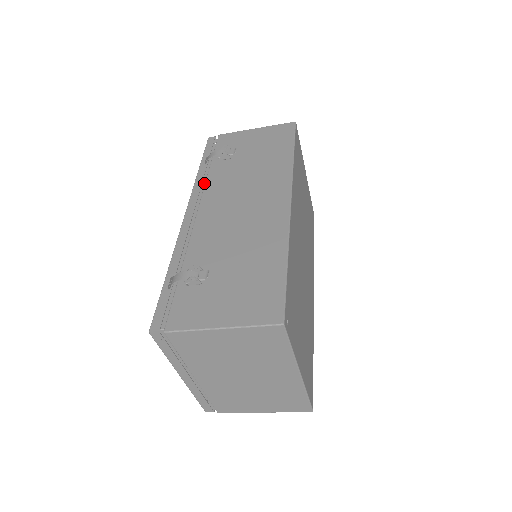
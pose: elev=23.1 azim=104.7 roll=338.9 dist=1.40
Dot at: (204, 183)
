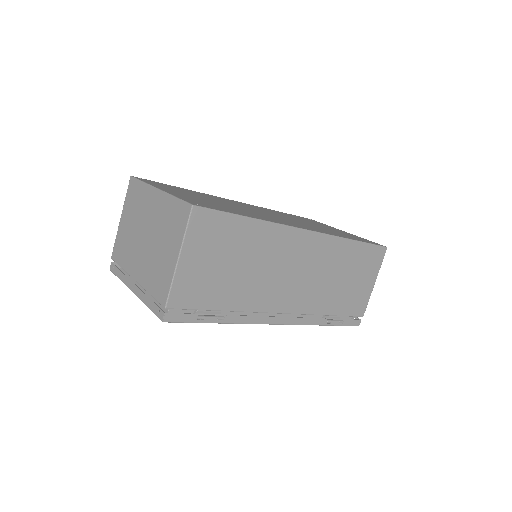
Dot at: occluded
